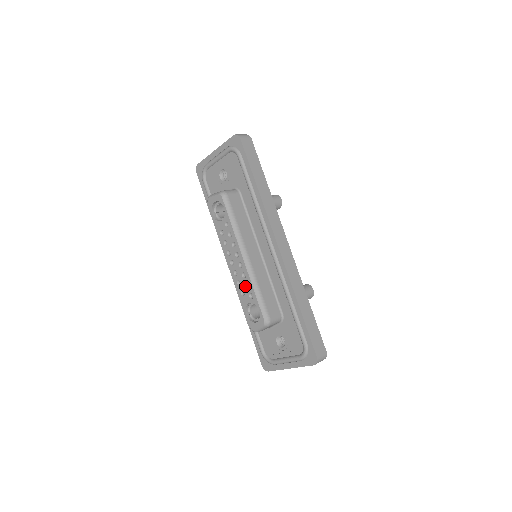
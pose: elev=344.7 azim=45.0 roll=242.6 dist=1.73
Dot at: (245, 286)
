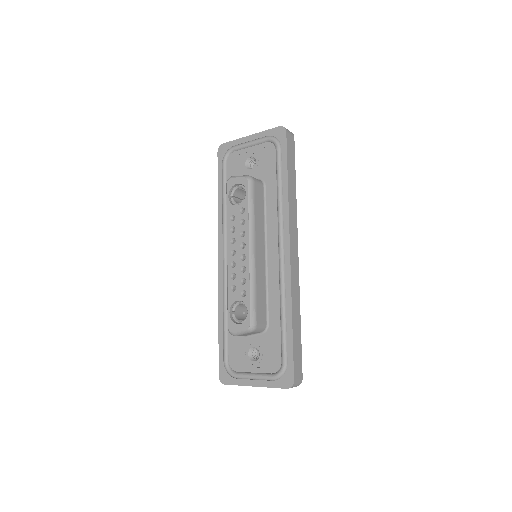
Dot at: (240, 281)
